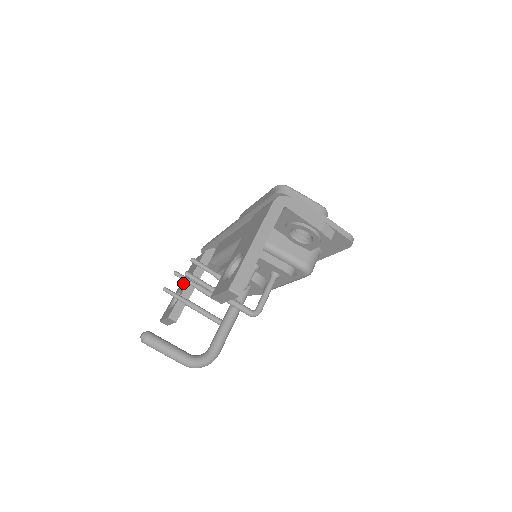
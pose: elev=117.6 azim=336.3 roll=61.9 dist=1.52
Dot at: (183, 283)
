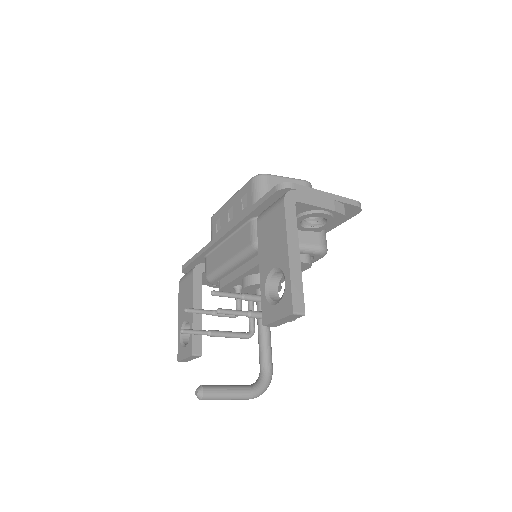
Dot at: (183, 313)
